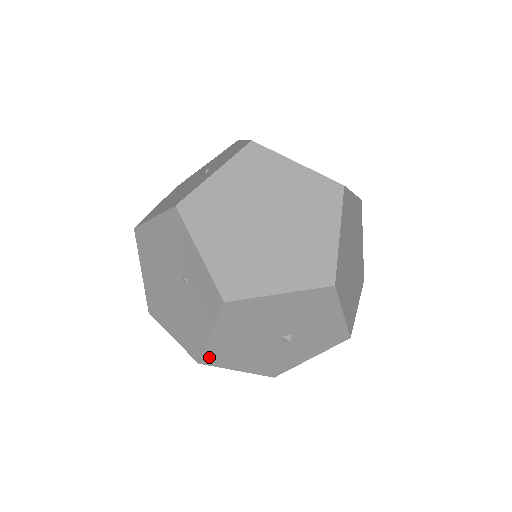
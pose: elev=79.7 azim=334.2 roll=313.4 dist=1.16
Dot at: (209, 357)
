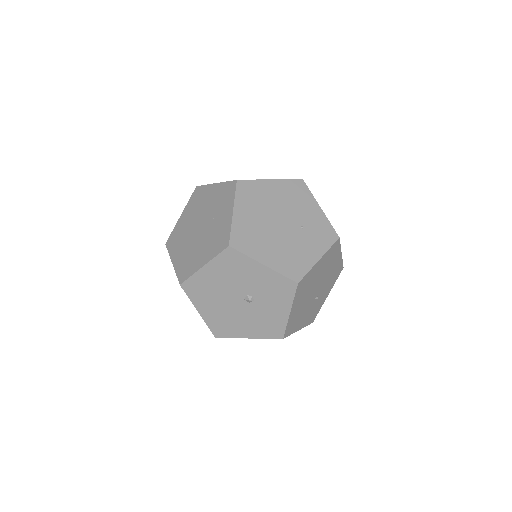
Dot at: (216, 331)
